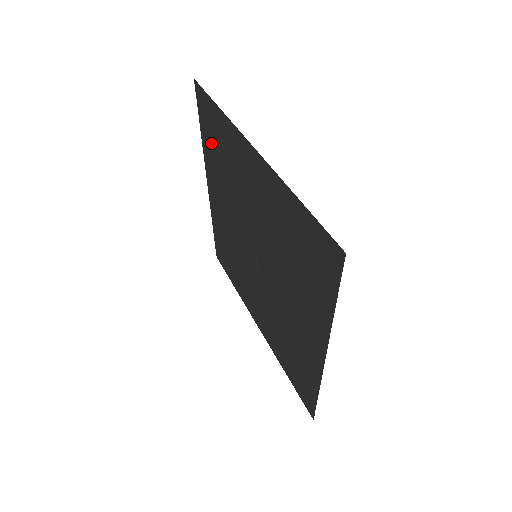
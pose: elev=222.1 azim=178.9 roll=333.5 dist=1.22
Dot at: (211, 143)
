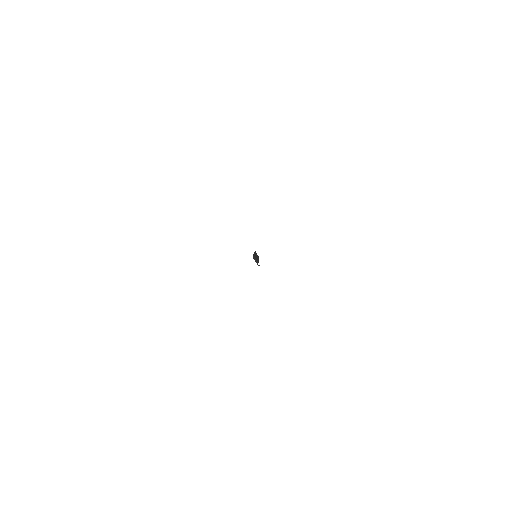
Dot at: occluded
